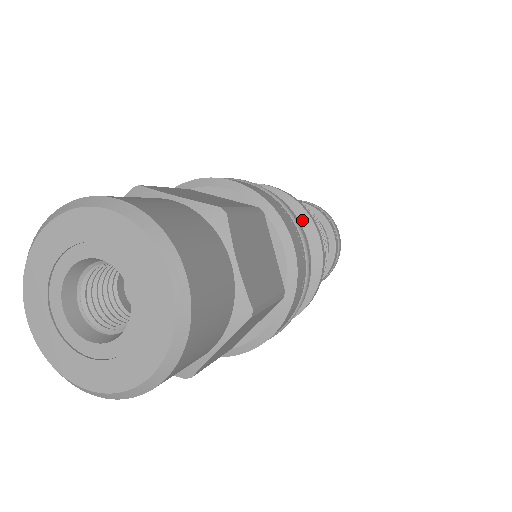
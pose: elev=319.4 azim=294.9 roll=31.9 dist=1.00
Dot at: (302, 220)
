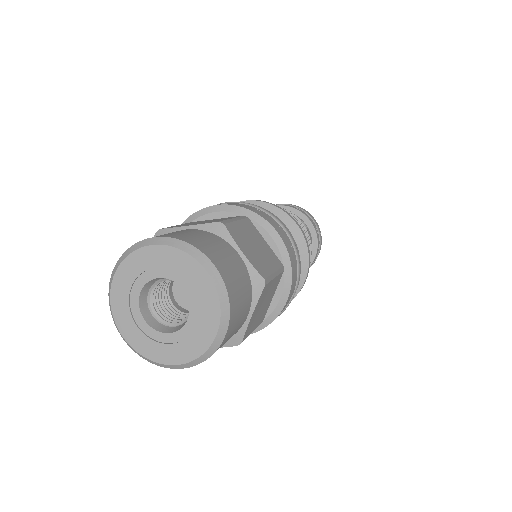
Dot at: (279, 216)
